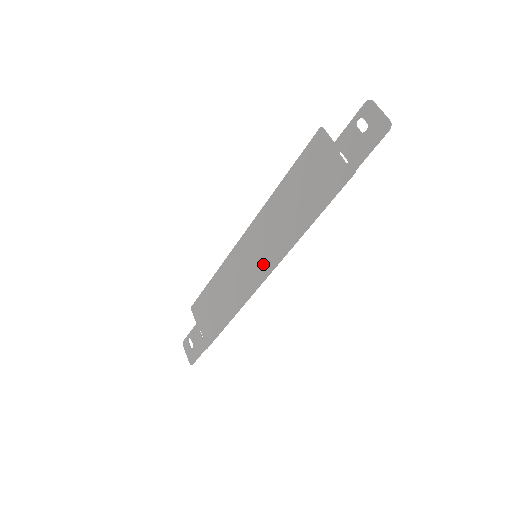
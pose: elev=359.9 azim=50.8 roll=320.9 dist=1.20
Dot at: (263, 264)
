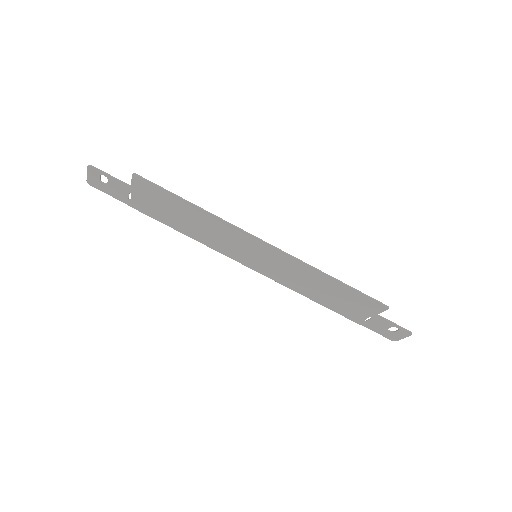
Dot at: (255, 264)
